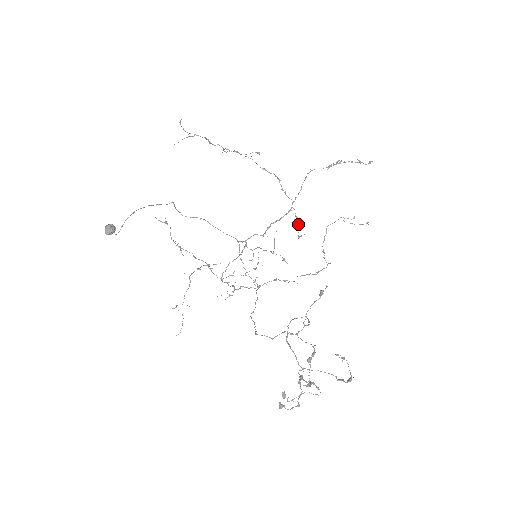
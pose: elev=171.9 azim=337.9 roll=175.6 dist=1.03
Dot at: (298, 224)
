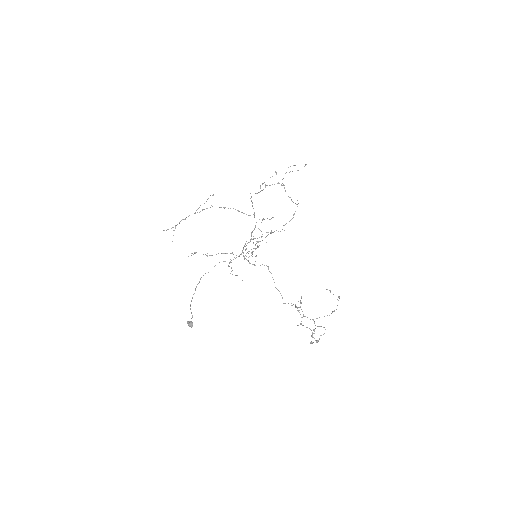
Dot at: occluded
